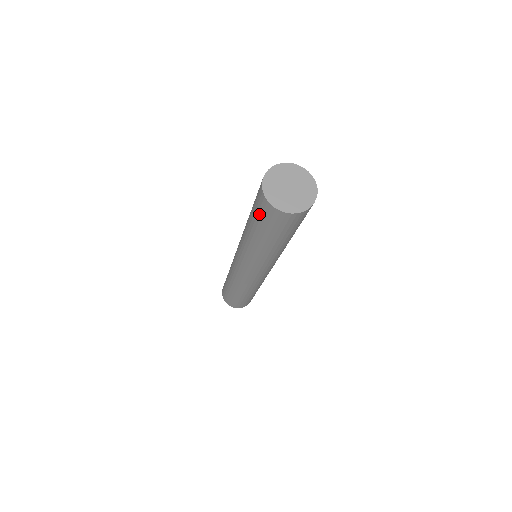
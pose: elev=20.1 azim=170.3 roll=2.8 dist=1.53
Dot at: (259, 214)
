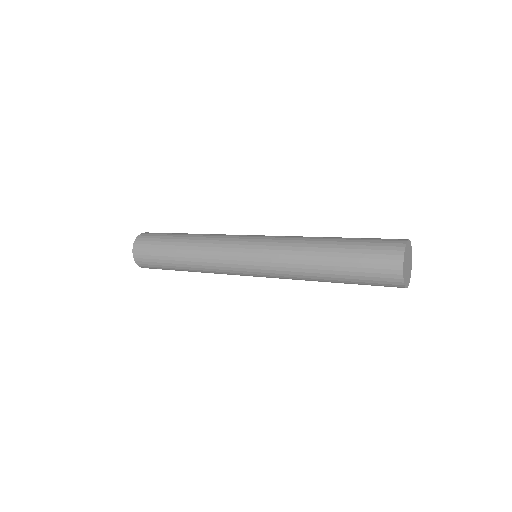
Dot at: (373, 284)
